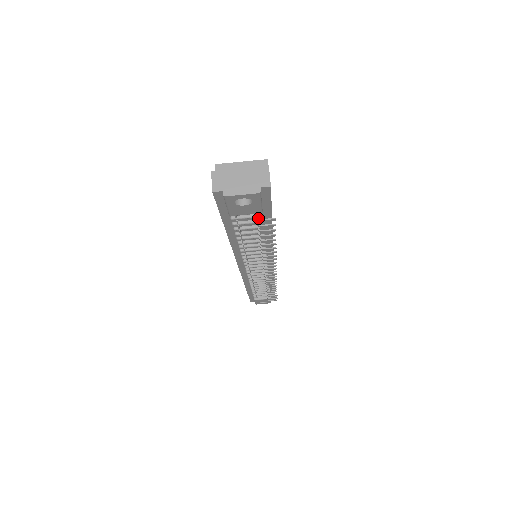
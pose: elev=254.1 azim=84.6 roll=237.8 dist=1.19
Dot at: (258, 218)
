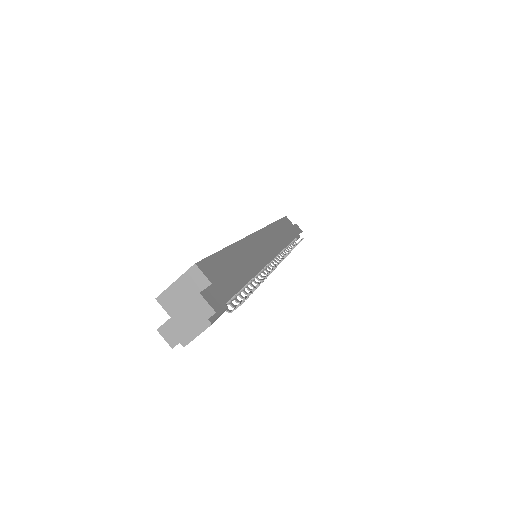
Dot at: occluded
